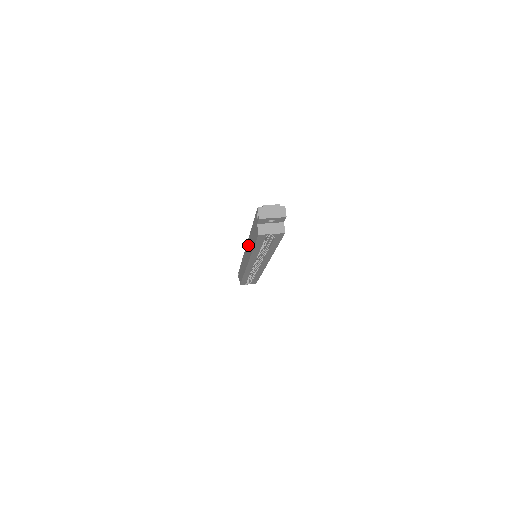
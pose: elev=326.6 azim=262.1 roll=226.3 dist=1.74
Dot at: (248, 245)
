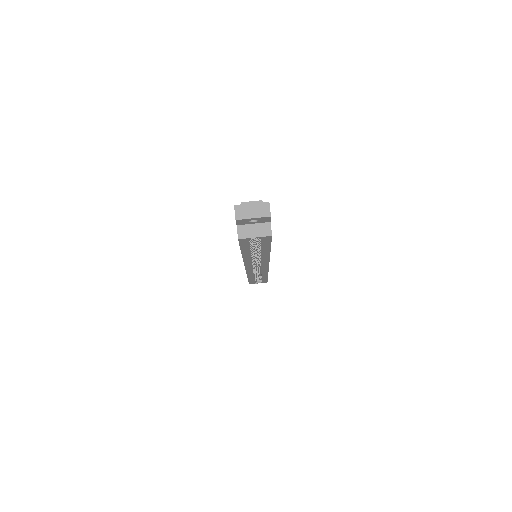
Dot at: occluded
